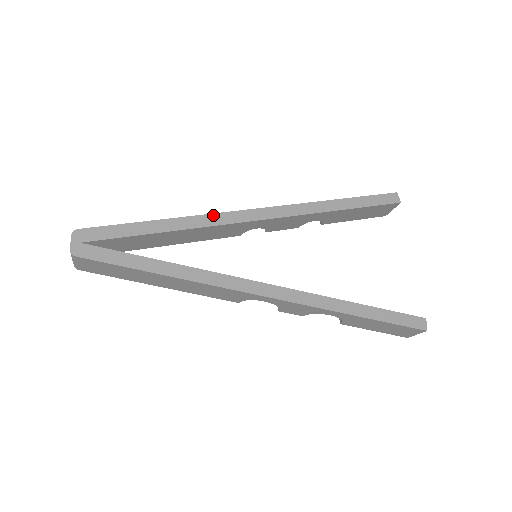
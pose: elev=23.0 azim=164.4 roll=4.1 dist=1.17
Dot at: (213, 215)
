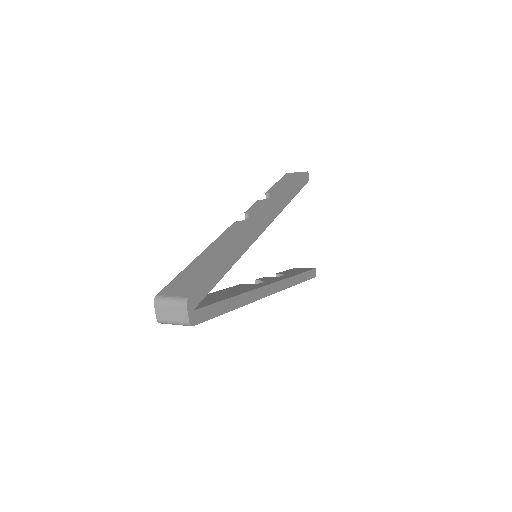
Dot at: (248, 236)
